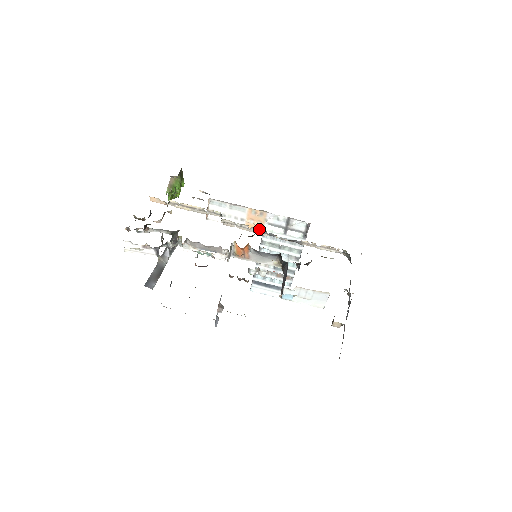
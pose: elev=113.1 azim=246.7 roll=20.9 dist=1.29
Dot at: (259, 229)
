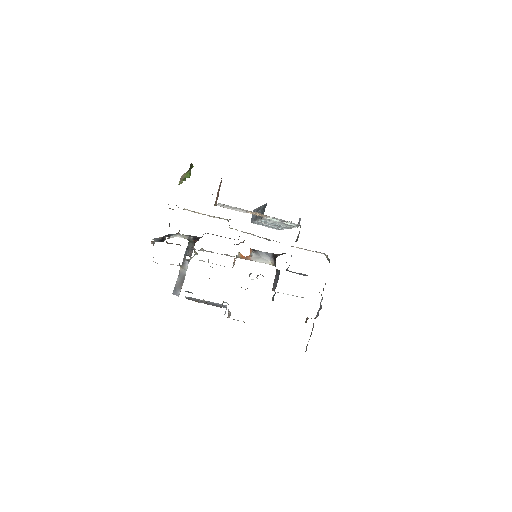
Dot at: (260, 237)
